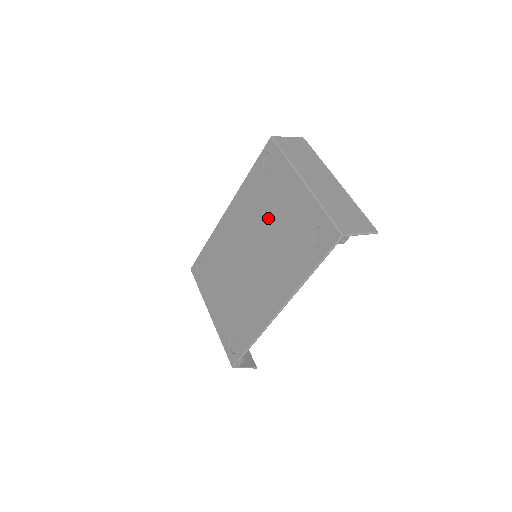
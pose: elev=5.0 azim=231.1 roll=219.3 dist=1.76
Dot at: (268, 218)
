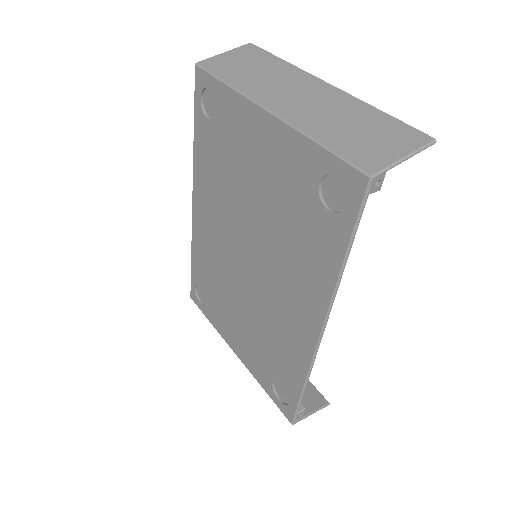
Dot at: (245, 194)
